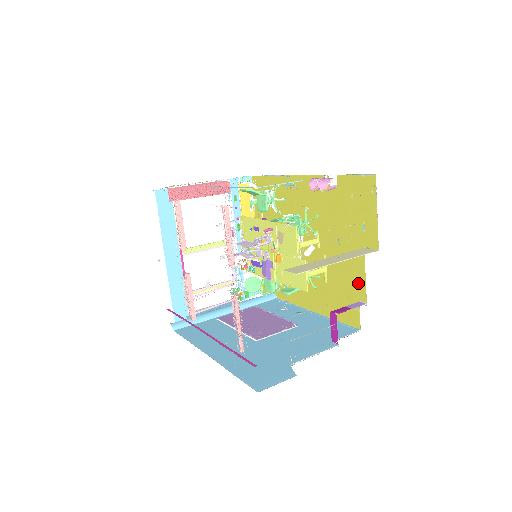
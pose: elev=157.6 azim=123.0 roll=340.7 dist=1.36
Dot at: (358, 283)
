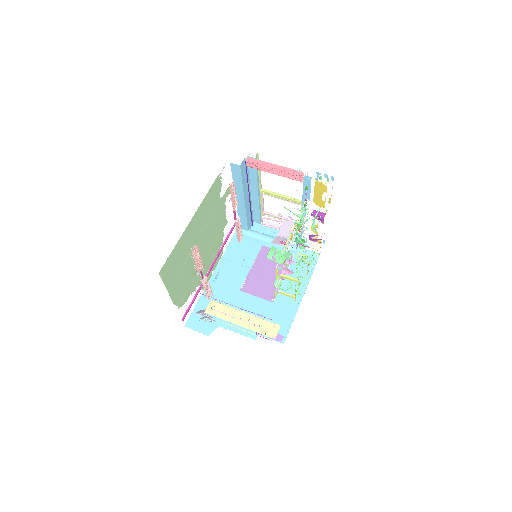
Dot at: occluded
